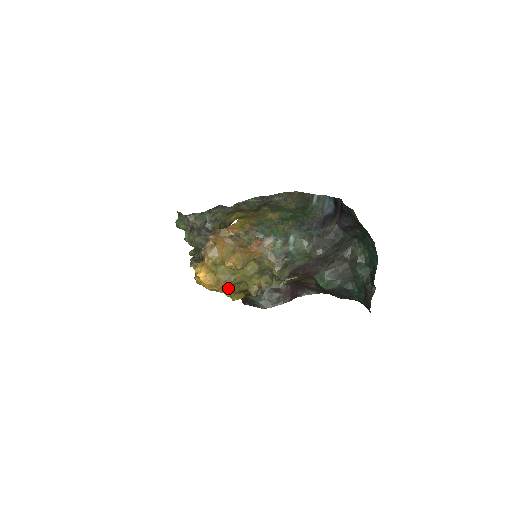
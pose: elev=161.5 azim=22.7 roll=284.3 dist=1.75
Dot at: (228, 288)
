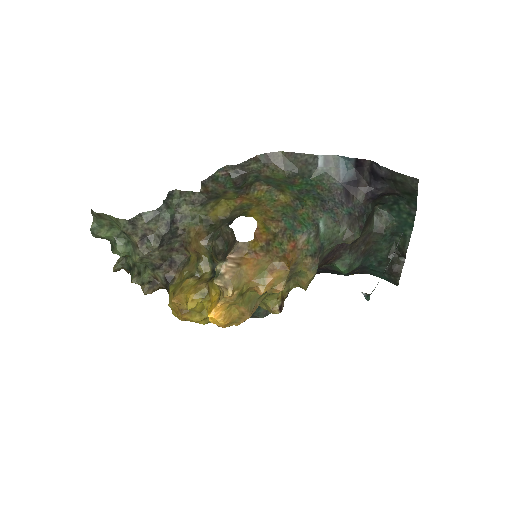
Dot at: occluded
